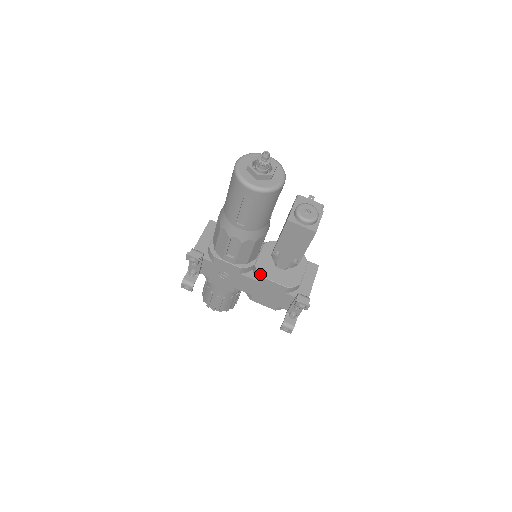
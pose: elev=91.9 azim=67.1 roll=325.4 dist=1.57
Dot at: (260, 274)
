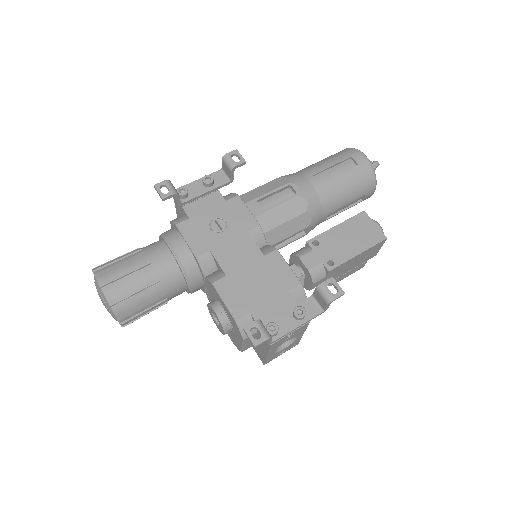
Dot at: occluded
